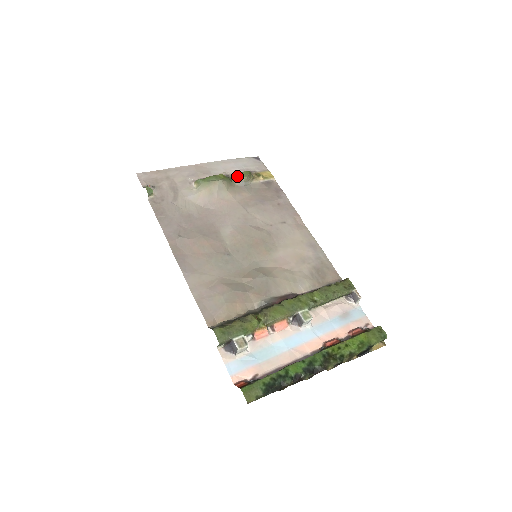
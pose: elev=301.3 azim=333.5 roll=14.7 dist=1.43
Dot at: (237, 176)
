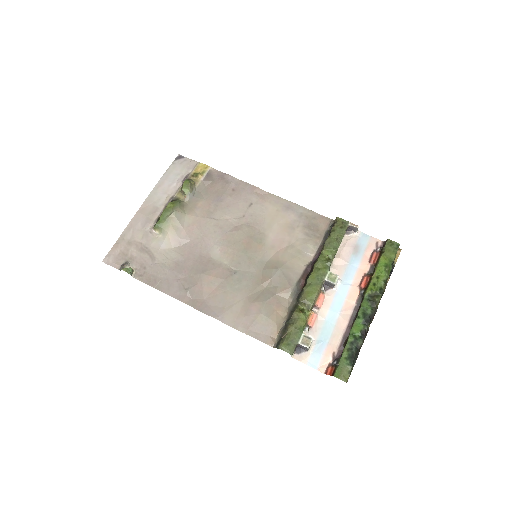
Dot at: (180, 192)
